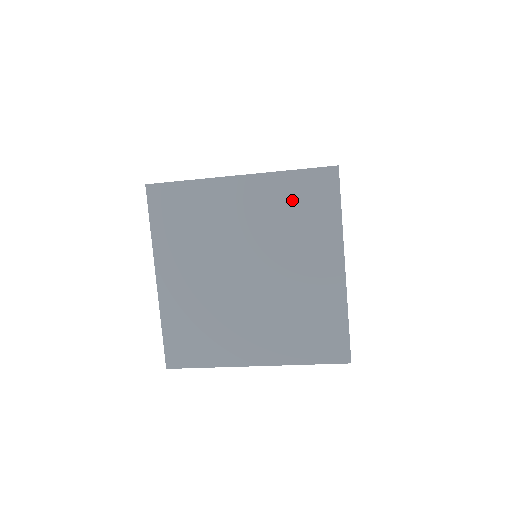
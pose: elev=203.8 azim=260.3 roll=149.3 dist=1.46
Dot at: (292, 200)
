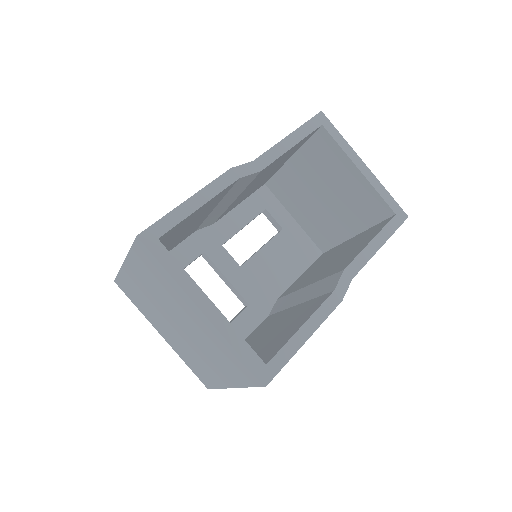
Dot at: (147, 270)
